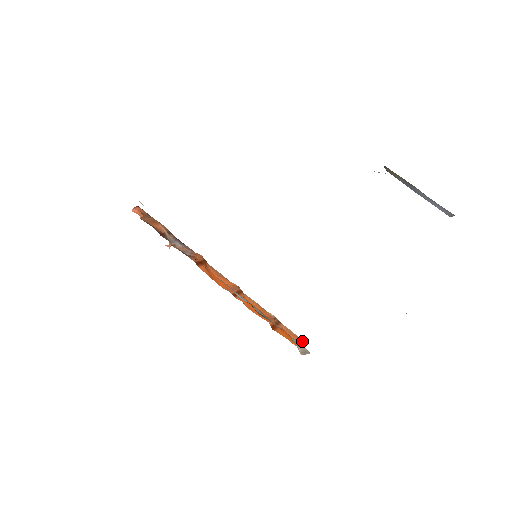
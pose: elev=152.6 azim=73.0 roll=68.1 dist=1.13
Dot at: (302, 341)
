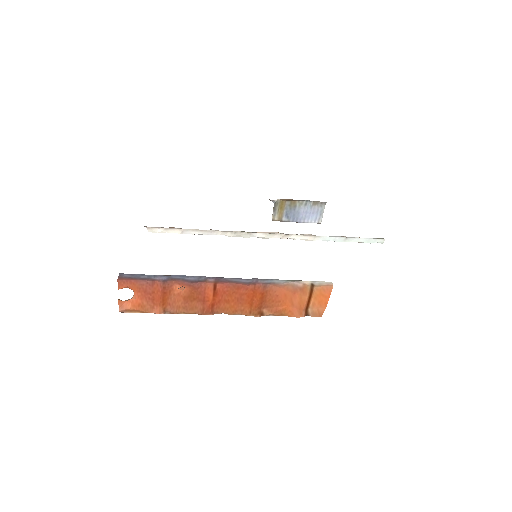
Dot at: occluded
